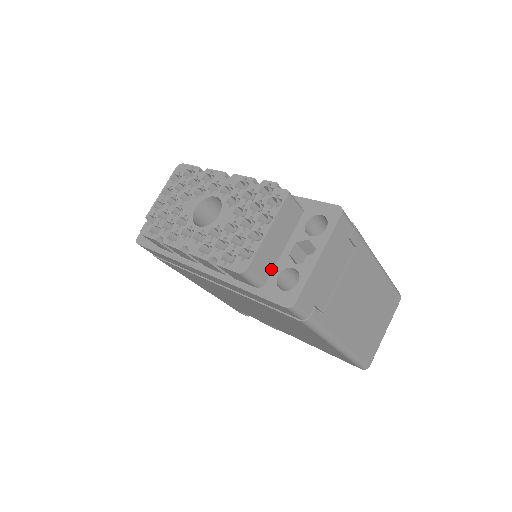
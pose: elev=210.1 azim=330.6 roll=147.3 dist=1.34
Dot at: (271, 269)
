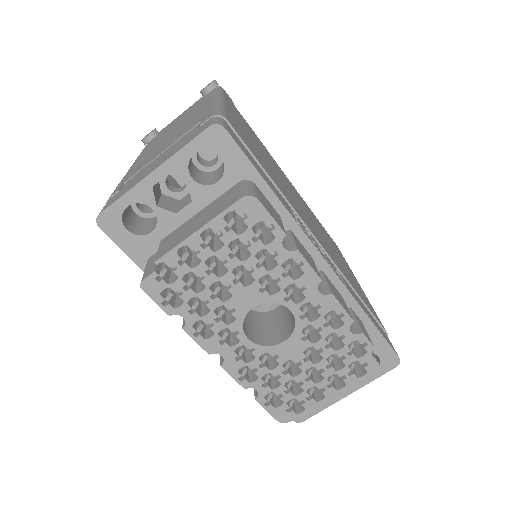
Dot at: occluded
